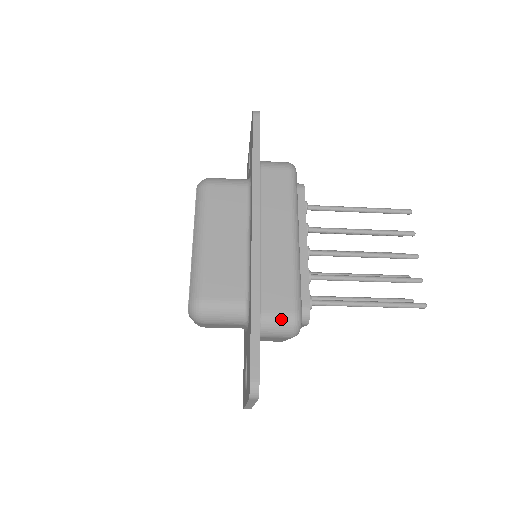
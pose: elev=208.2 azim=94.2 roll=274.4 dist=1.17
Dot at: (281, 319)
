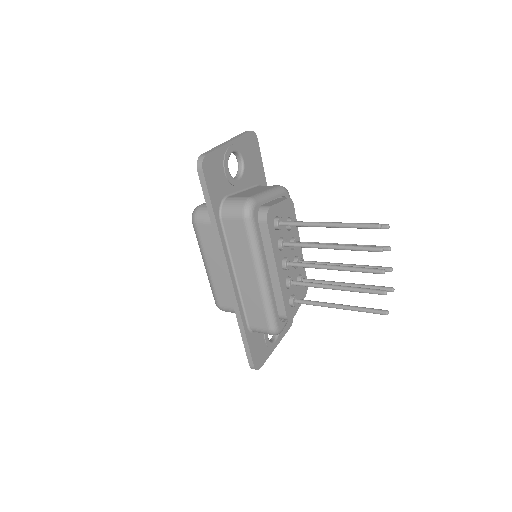
Dot at: (263, 332)
